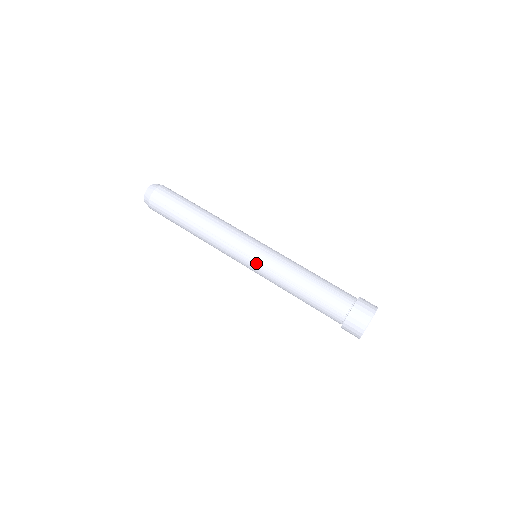
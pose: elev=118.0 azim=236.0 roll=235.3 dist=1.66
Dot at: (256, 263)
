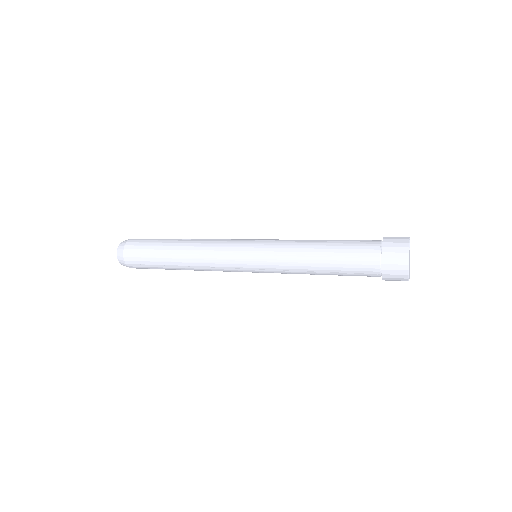
Dot at: (258, 255)
